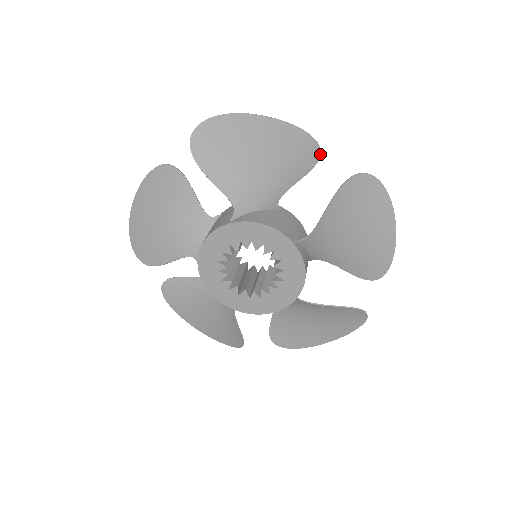
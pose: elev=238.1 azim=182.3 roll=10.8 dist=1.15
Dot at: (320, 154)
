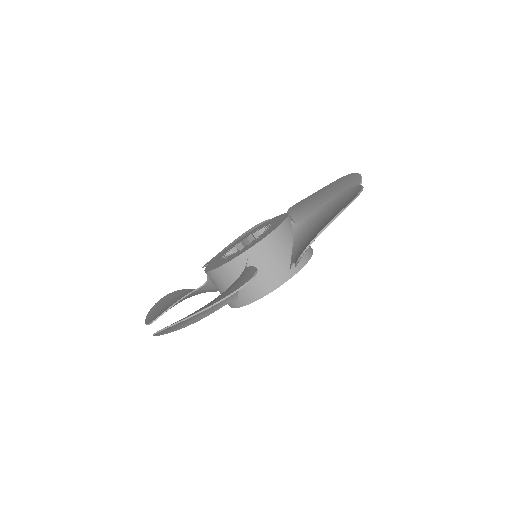
Dot at: (353, 188)
